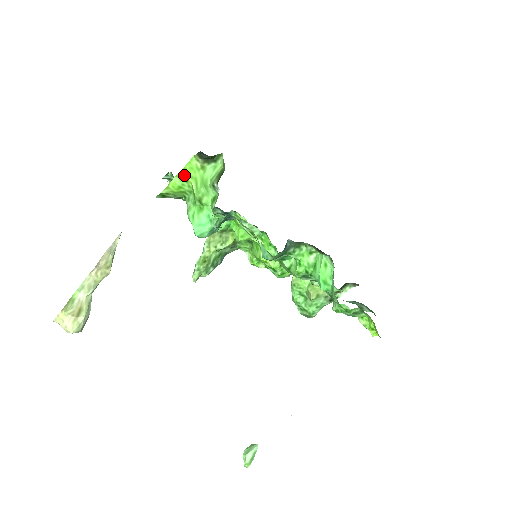
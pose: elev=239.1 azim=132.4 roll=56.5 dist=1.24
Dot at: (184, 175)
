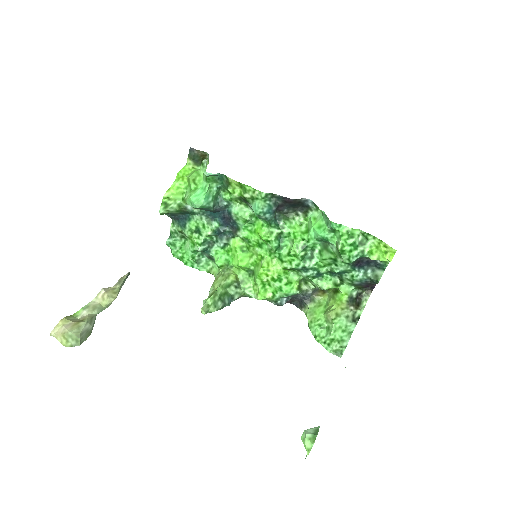
Dot at: (180, 176)
